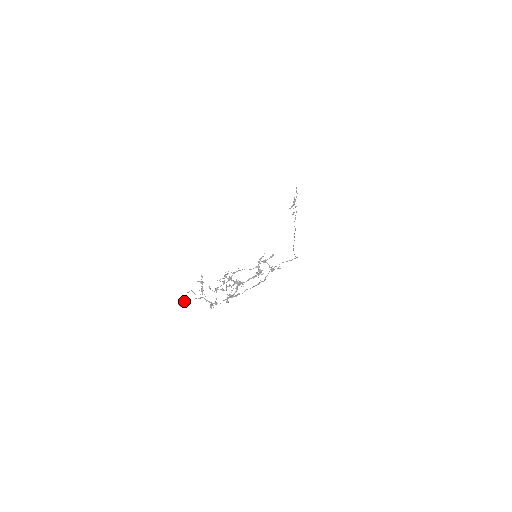
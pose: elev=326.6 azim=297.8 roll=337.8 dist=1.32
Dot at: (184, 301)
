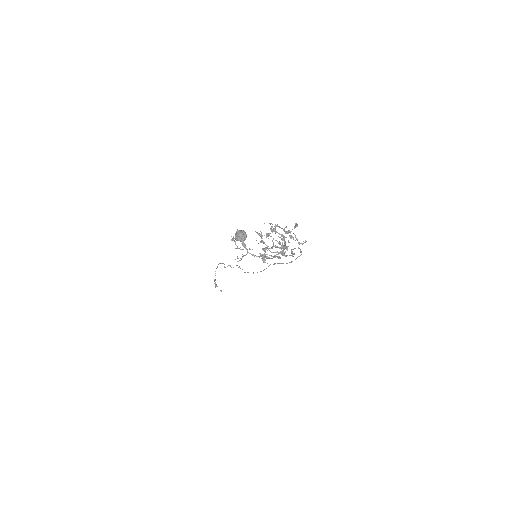
Dot at: (245, 232)
